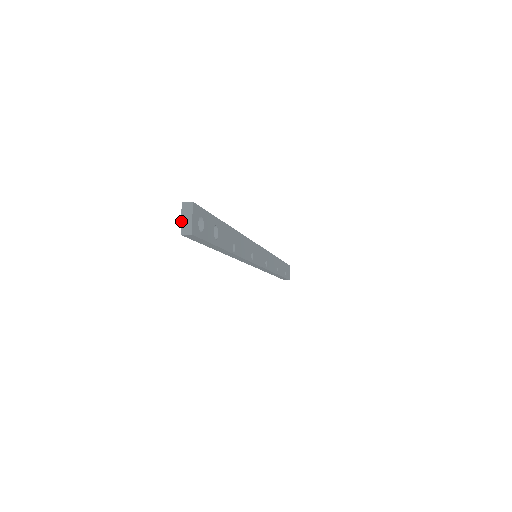
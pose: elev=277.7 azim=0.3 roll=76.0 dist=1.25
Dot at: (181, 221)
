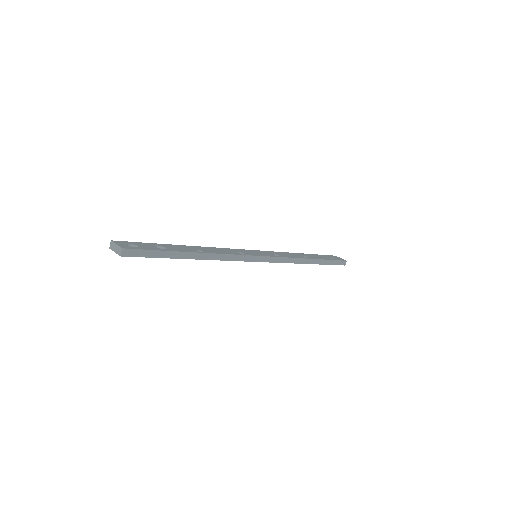
Dot at: occluded
